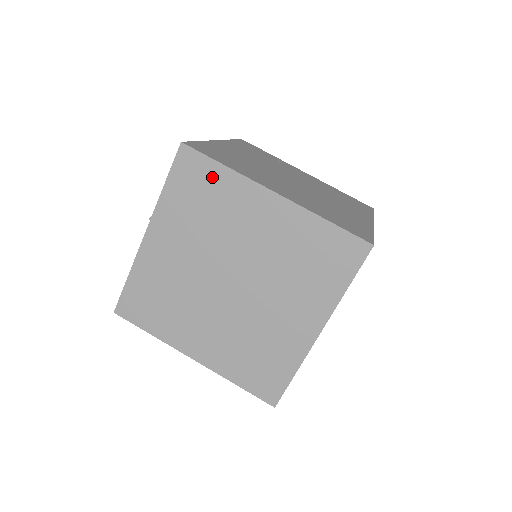
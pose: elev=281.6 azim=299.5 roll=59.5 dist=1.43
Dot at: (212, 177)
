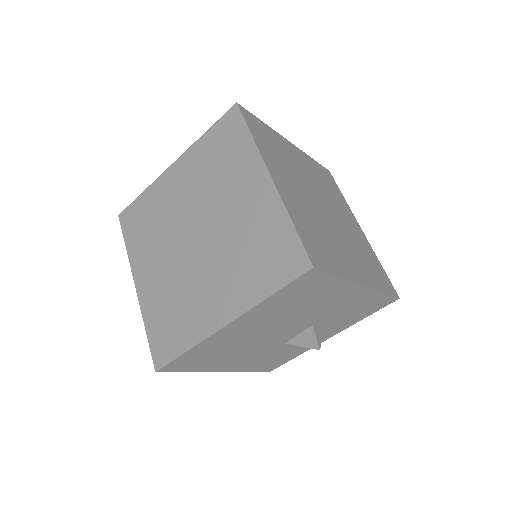
Dot at: (238, 140)
